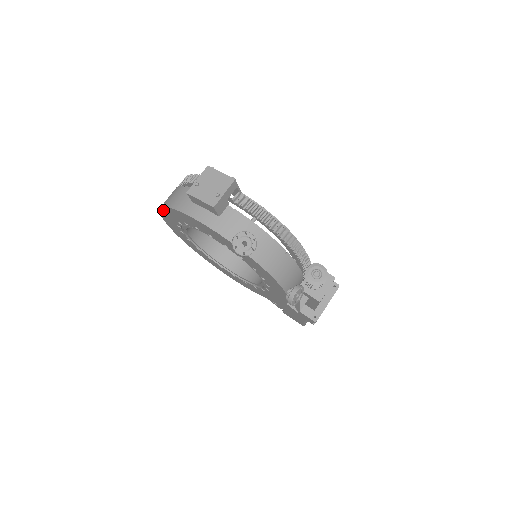
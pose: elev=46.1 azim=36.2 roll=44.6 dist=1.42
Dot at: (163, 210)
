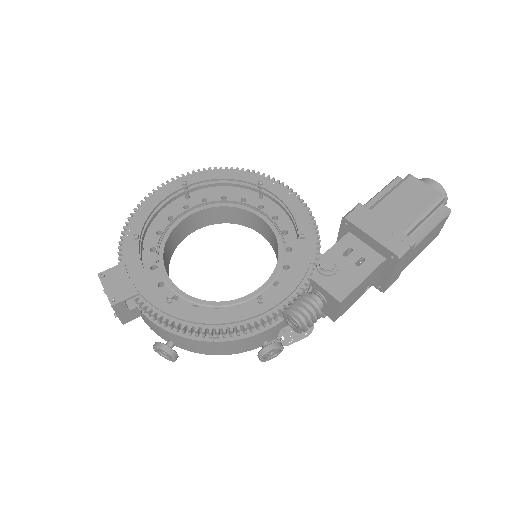
Dot at: occluded
